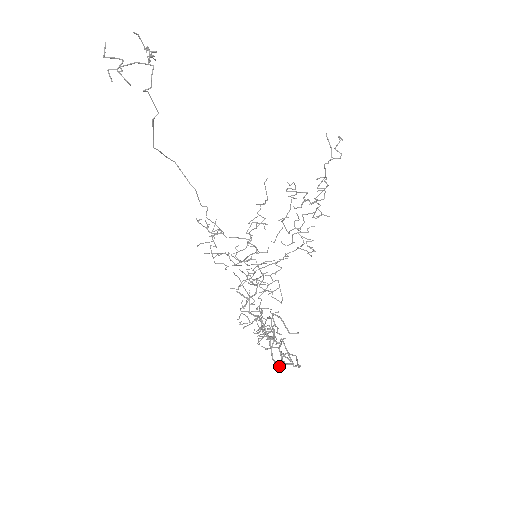
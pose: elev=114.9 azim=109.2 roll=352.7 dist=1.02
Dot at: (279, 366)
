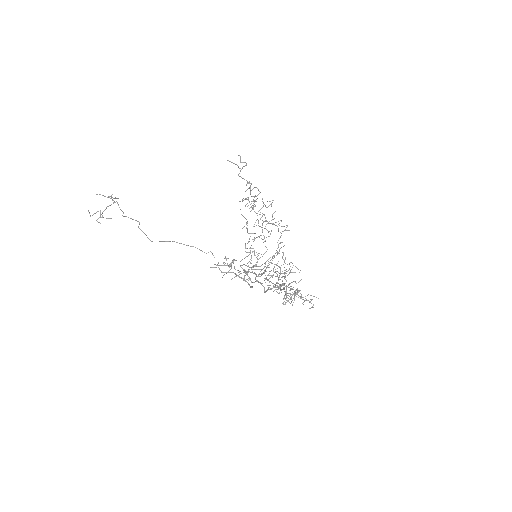
Dot at: (266, 291)
